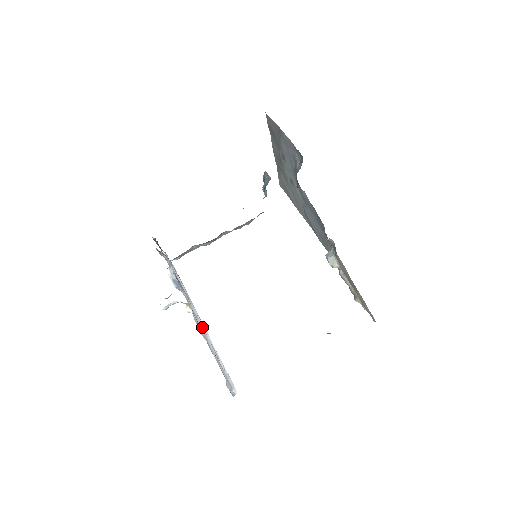
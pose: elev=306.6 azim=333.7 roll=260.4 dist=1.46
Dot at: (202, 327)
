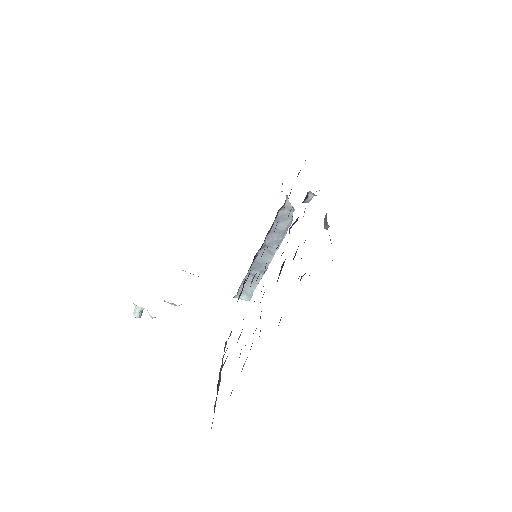
Dot at: occluded
